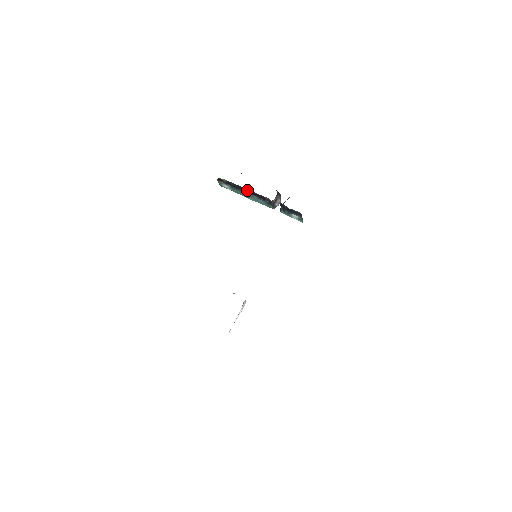
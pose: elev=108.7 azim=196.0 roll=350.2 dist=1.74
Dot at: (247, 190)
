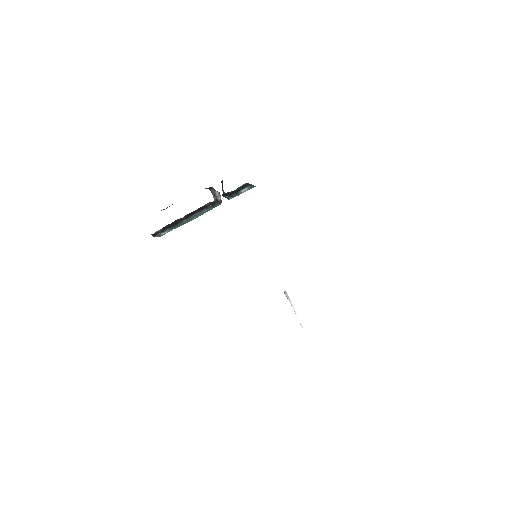
Dot at: (185, 217)
